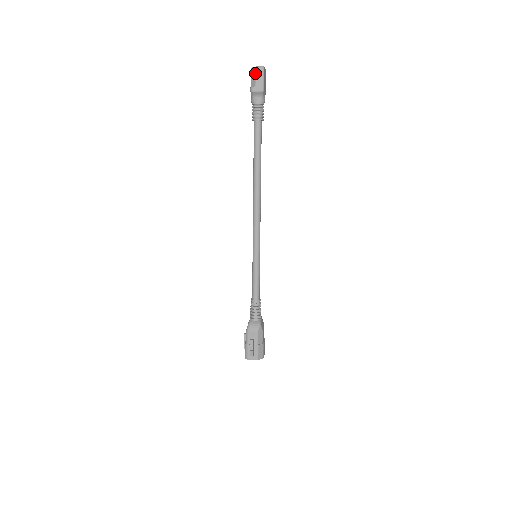
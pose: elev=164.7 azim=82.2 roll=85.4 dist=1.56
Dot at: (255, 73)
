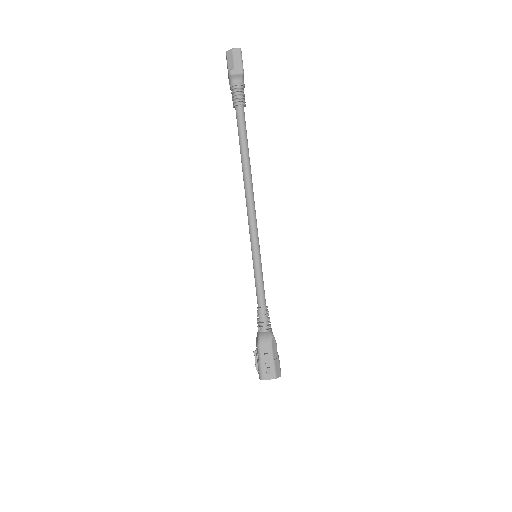
Dot at: (232, 55)
